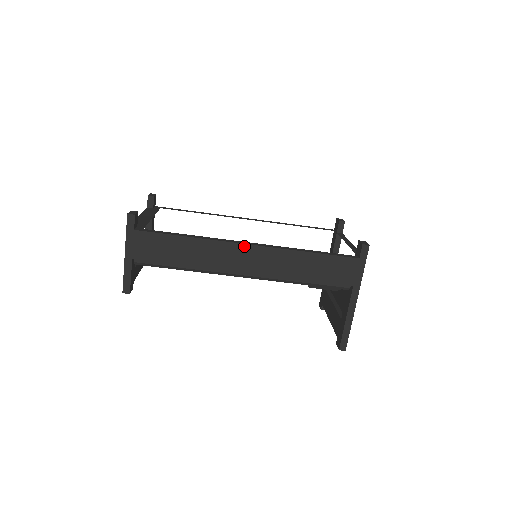
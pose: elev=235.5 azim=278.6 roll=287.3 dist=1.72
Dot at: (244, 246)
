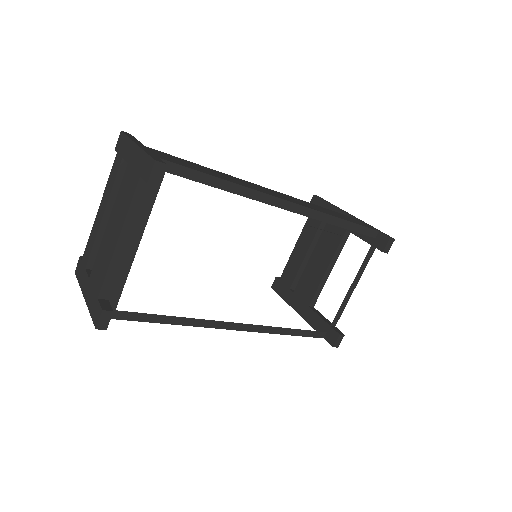
Dot at: (227, 328)
